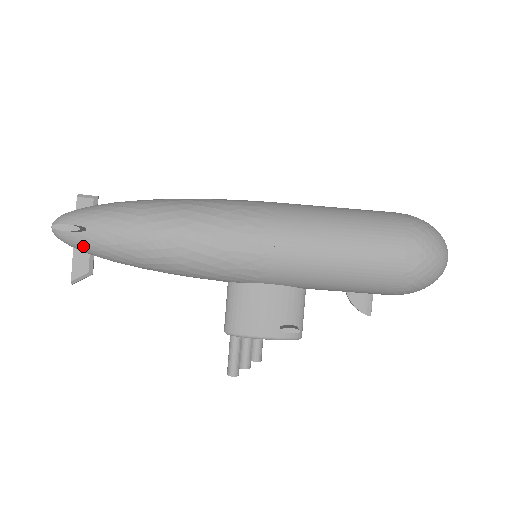
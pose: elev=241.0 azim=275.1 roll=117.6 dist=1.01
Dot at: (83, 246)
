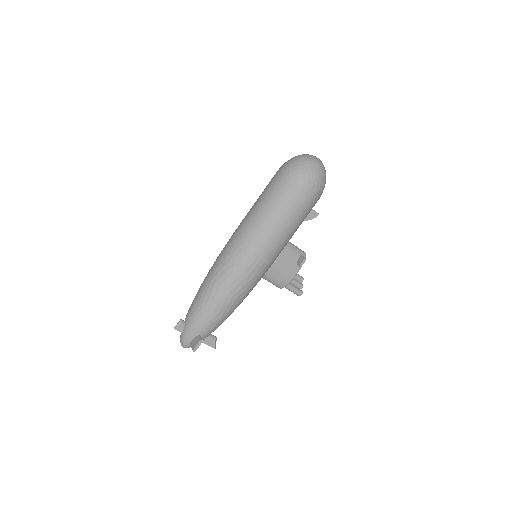
Dot at: occluded
